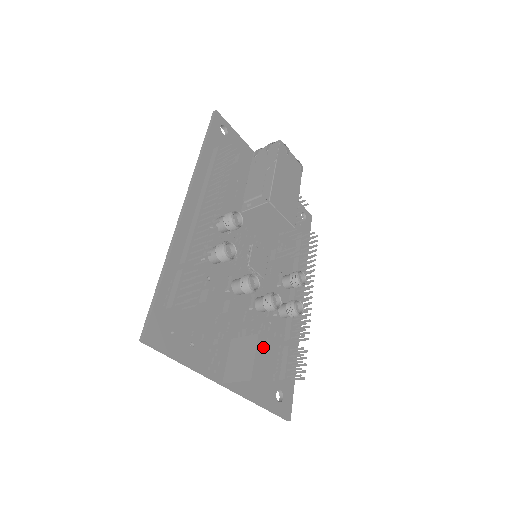
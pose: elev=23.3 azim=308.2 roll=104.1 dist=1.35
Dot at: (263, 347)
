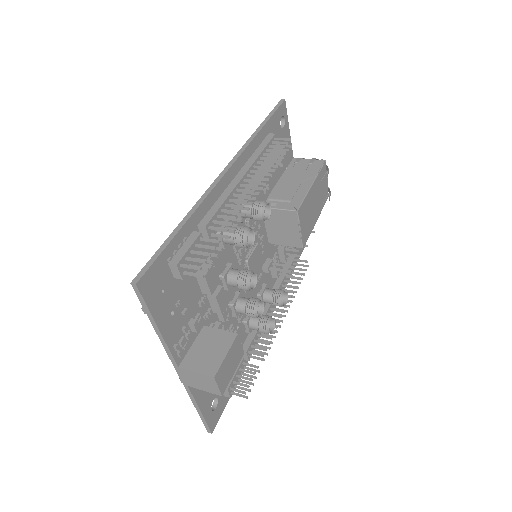
Dot at: (236, 349)
